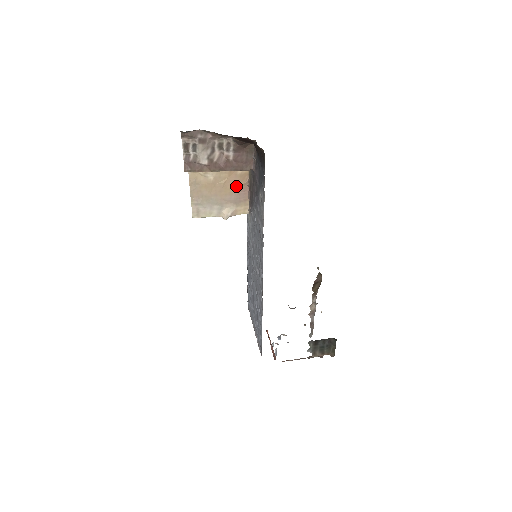
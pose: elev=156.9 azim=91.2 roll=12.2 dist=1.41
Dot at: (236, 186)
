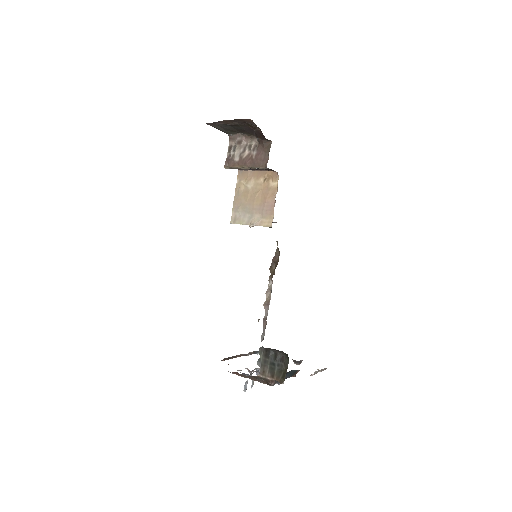
Dot at: (266, 198)
